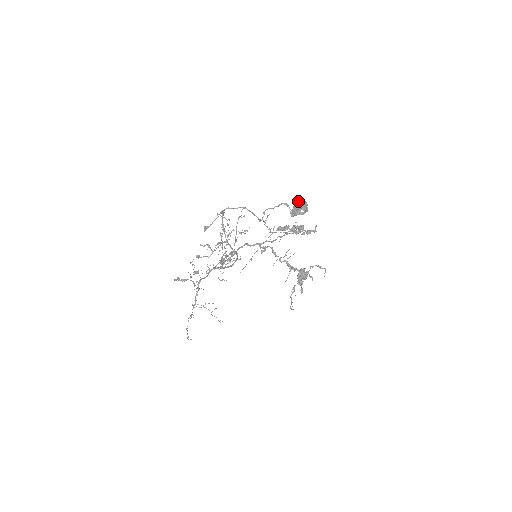
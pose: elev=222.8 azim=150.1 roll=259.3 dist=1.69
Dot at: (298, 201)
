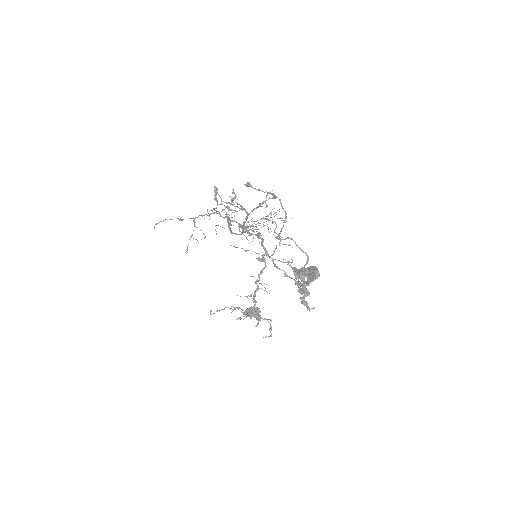
Dot at: (313, 269)
